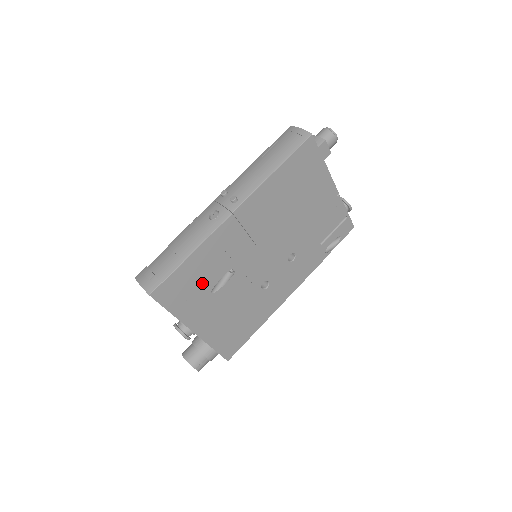
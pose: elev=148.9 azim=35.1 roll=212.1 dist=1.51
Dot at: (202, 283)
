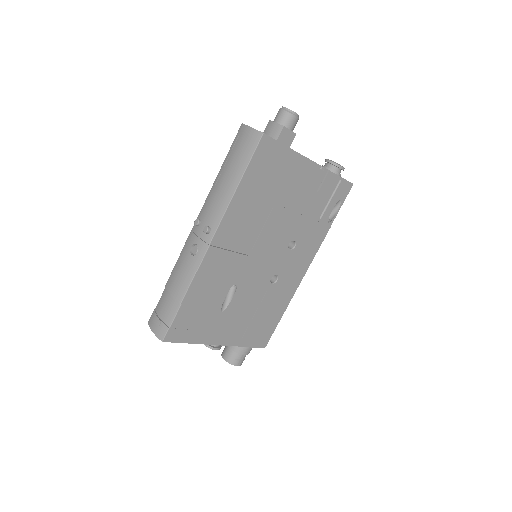
Dot at: (208, 309)
